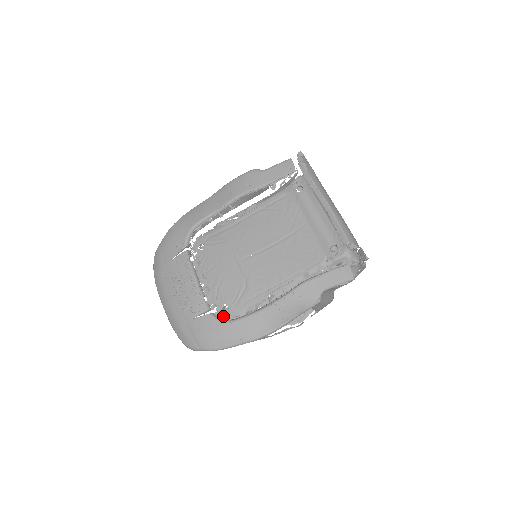
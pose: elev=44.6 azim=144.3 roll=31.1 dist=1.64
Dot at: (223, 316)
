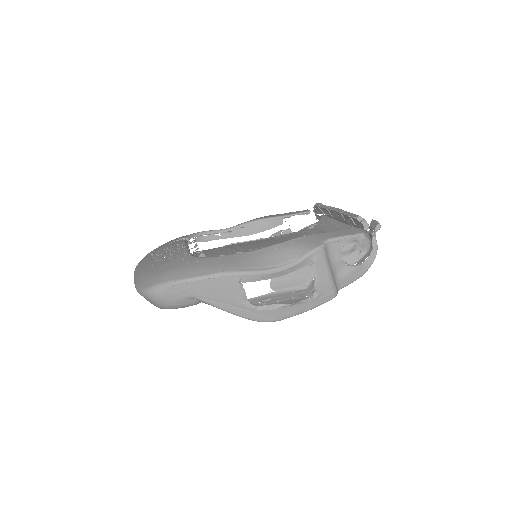
Dot at: occluded
